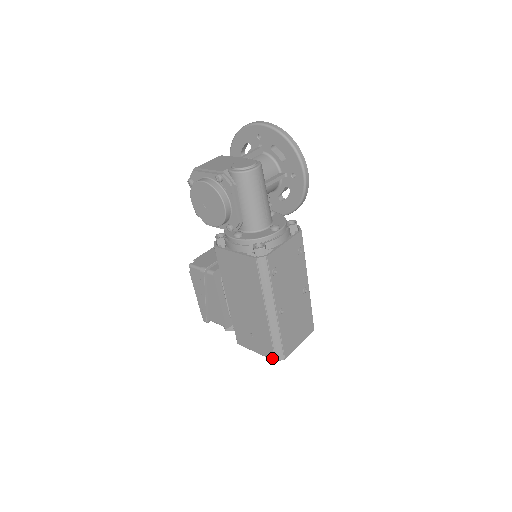
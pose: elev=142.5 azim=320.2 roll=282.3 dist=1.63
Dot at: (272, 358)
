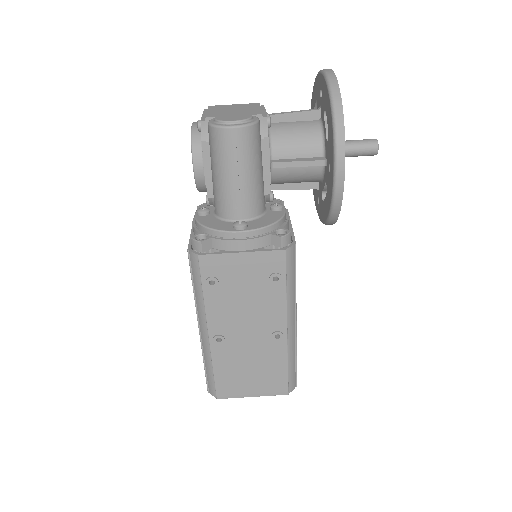
Dot at: (207, 386)
